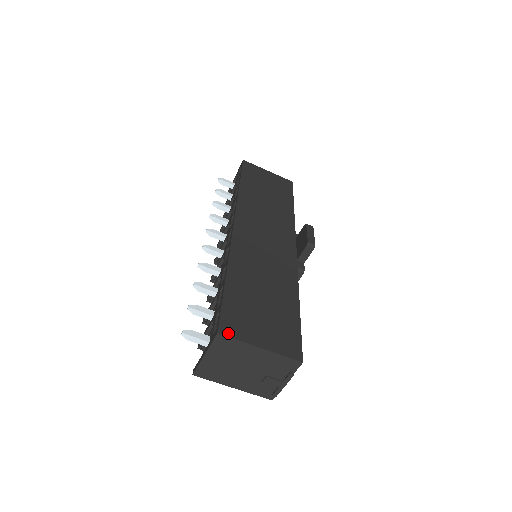
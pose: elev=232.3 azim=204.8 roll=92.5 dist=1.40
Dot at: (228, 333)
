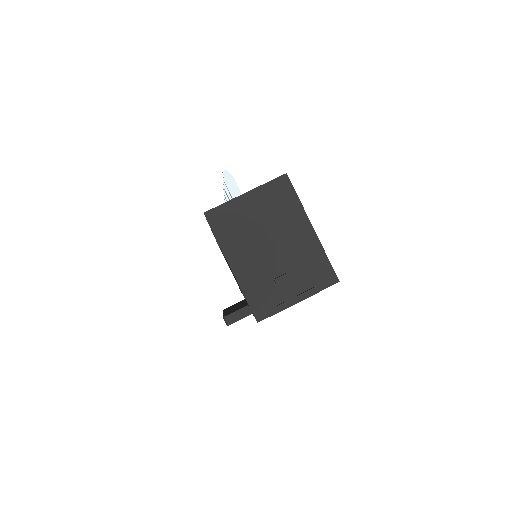
Dot at: (292, 186)
